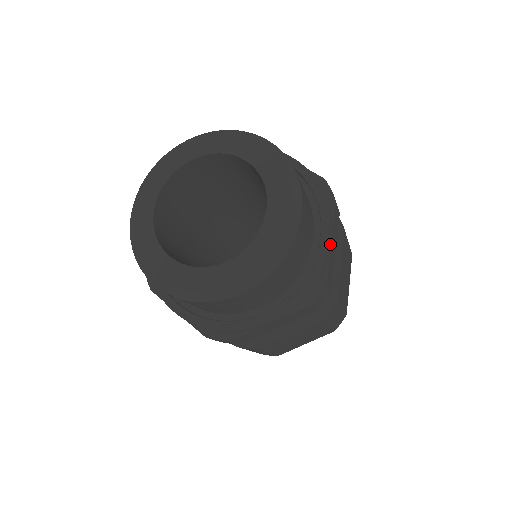
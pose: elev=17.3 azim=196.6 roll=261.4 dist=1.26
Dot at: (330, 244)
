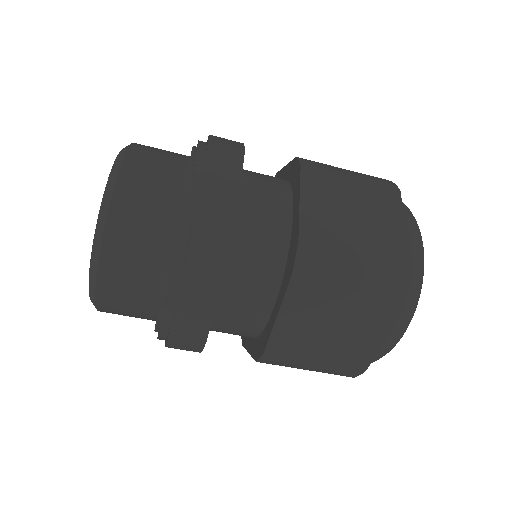
Dot at: (195, 182)
